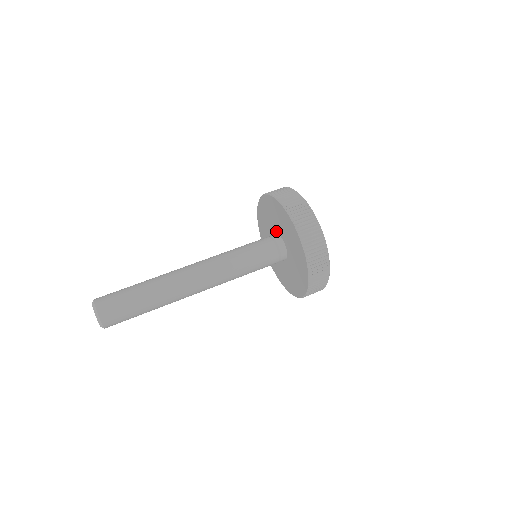
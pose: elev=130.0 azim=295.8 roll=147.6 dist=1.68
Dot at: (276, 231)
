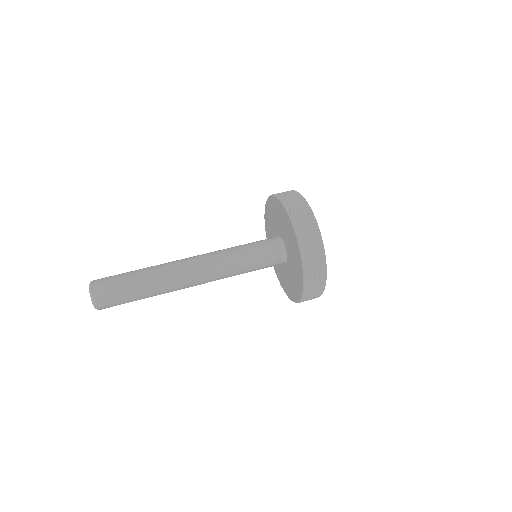
Dot at: occluded
